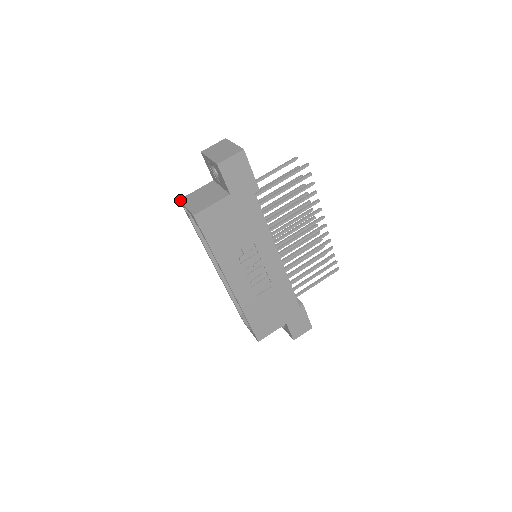
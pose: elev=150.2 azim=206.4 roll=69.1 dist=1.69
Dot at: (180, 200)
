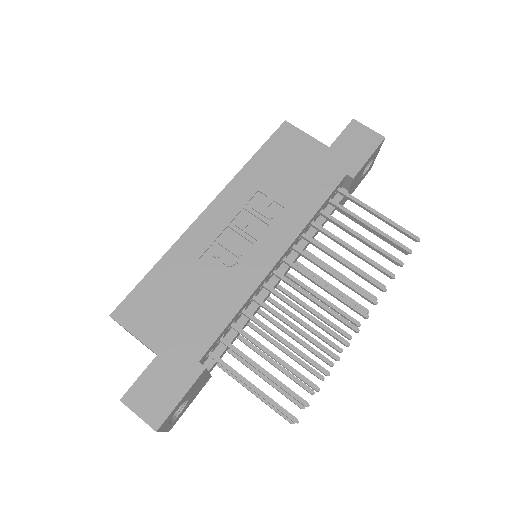
Dot at: occluded
